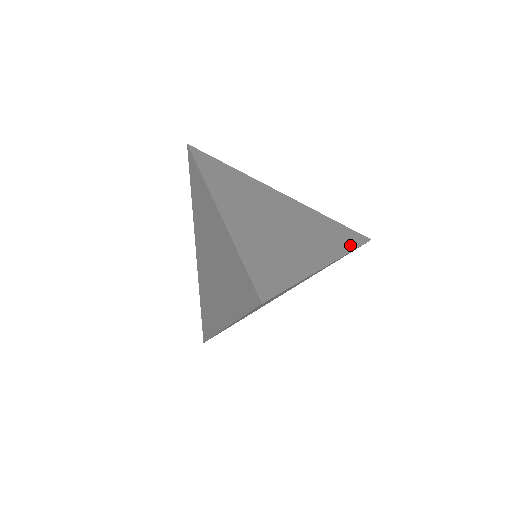
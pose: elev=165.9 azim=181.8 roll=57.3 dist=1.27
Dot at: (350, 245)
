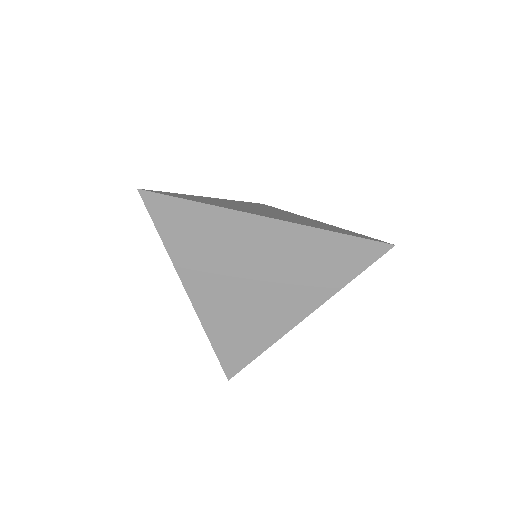
Dot at: (280, 209)
